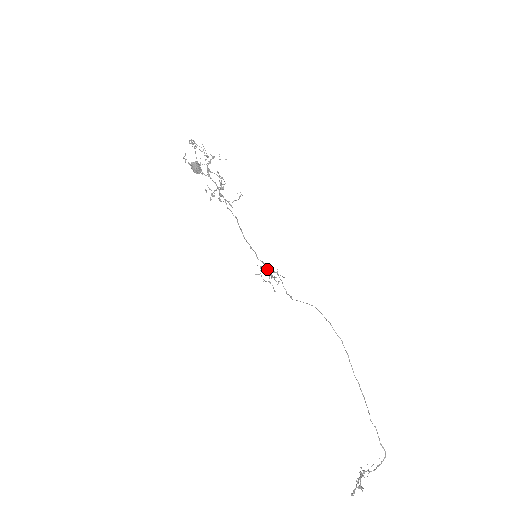
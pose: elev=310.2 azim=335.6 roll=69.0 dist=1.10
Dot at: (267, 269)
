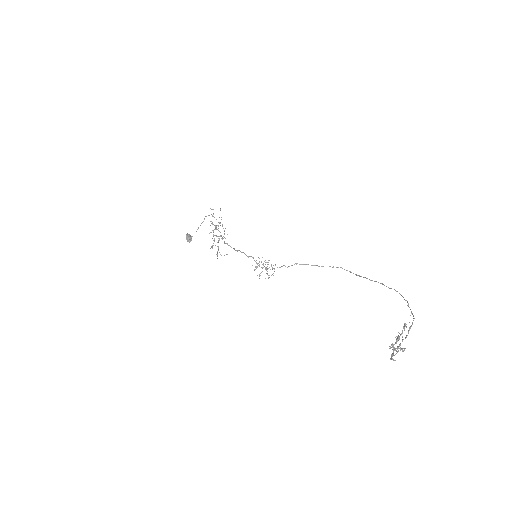
Dot at: occluded
